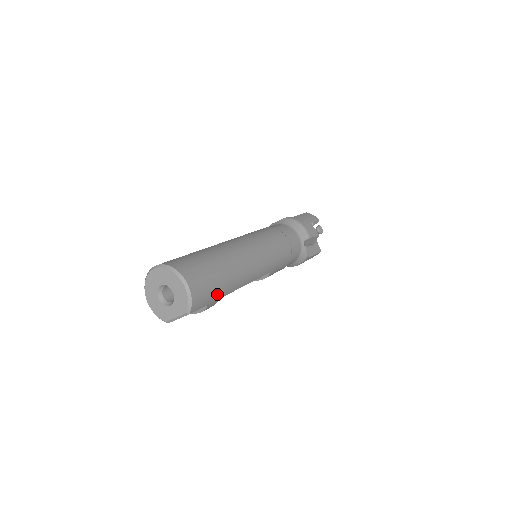
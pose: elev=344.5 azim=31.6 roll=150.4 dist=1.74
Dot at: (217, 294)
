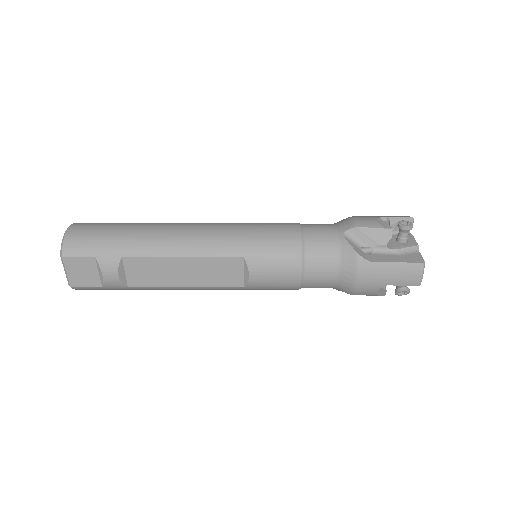
Dot at: (111, 248)
